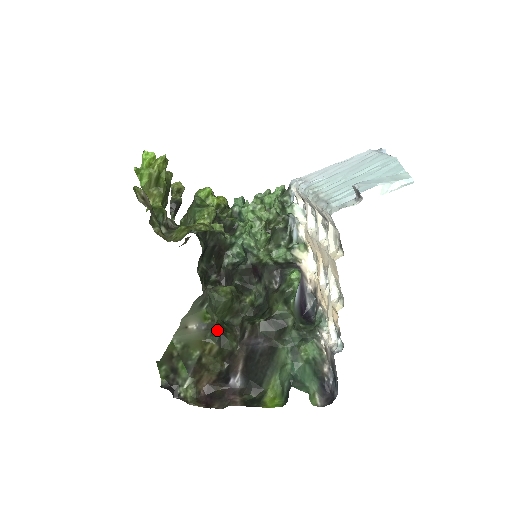
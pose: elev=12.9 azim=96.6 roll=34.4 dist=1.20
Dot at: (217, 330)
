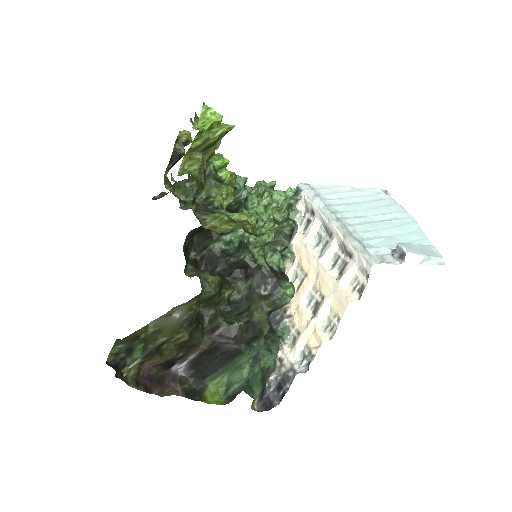
Dot at: (194, 321)
